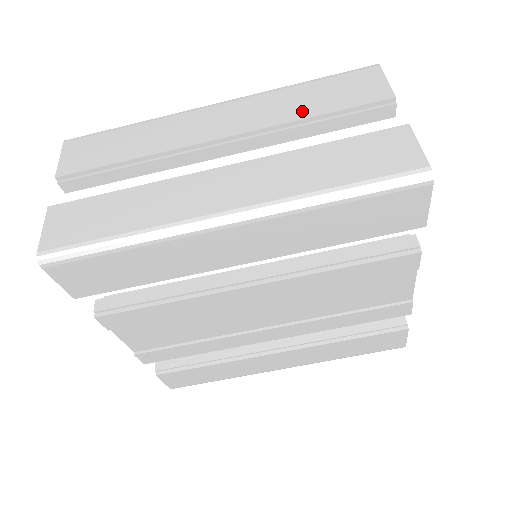
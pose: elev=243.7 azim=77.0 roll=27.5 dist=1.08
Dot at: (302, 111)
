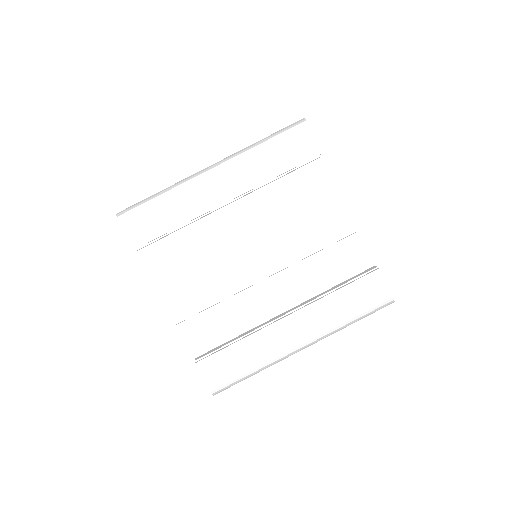
Dot at: occluded
